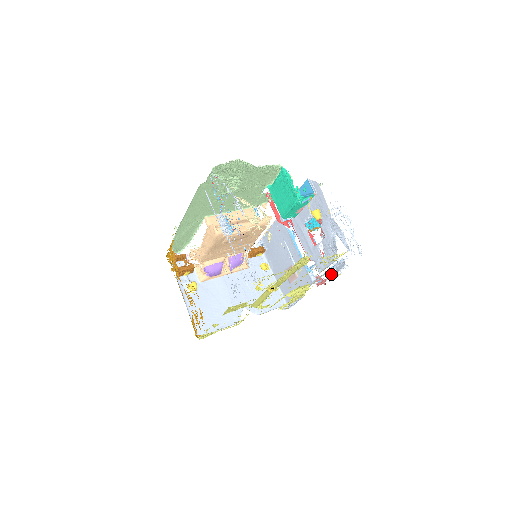
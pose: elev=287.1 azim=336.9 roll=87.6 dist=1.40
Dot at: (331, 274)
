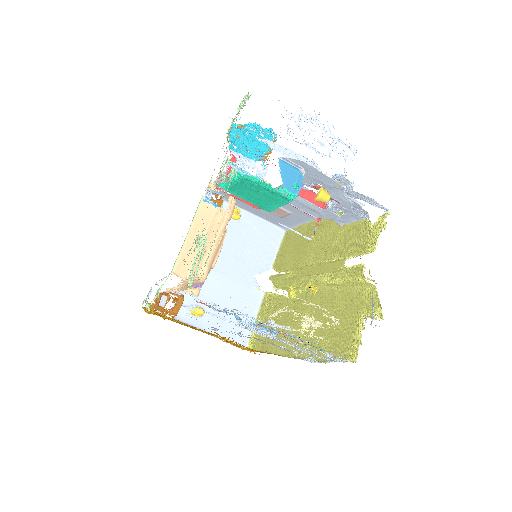
Dot at: occluded
